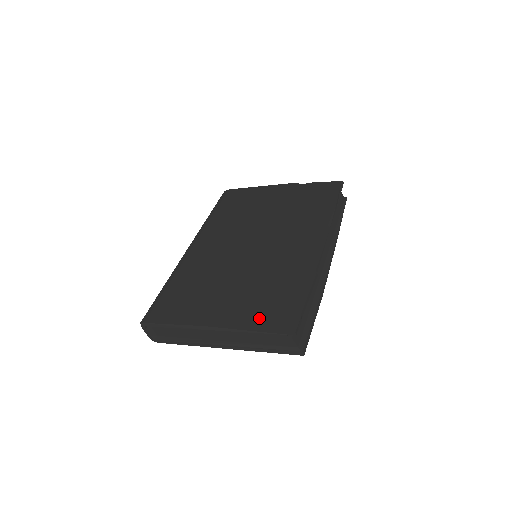
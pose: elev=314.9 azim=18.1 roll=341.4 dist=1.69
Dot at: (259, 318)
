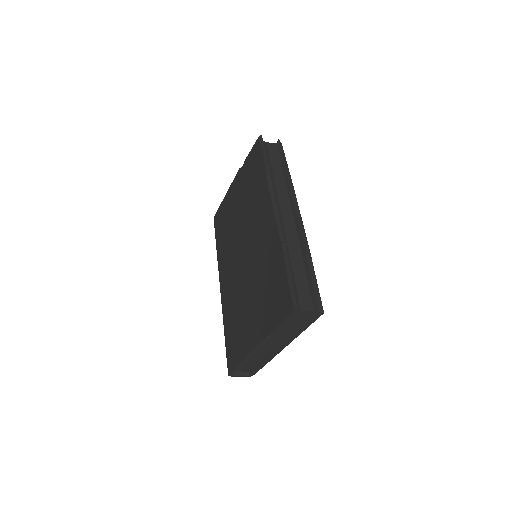
Dot at: (272, 316)
